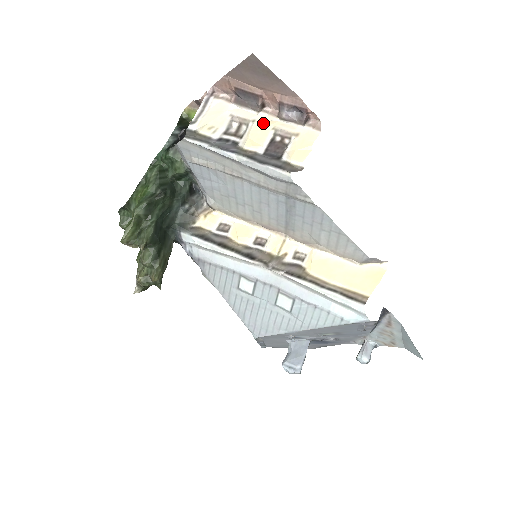
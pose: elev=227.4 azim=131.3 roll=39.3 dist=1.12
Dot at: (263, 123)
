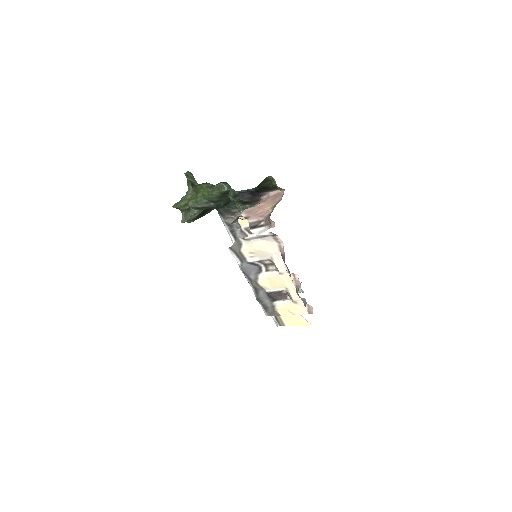
Dot at: (285, 280)
